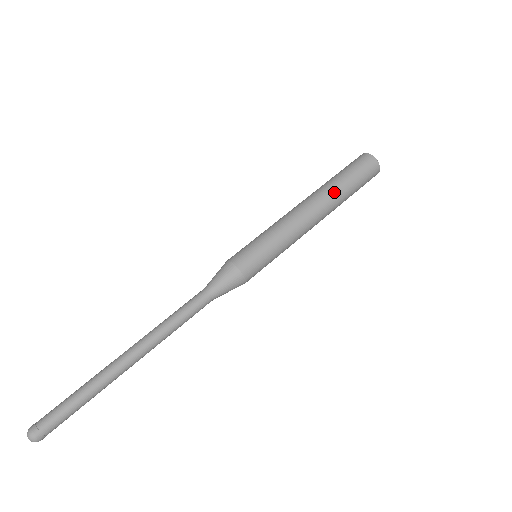
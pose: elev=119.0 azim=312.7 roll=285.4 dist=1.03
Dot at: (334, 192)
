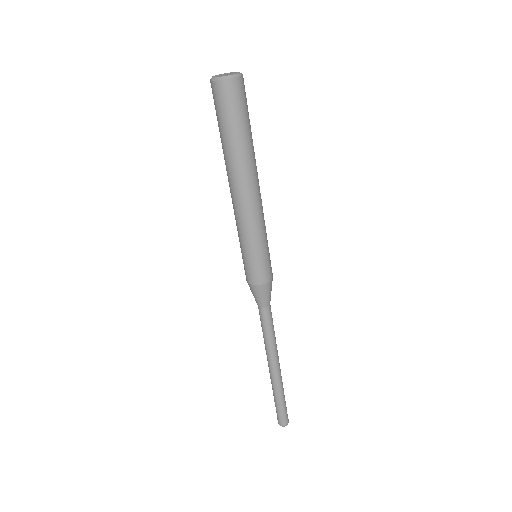
Dot at: (253, 155)
